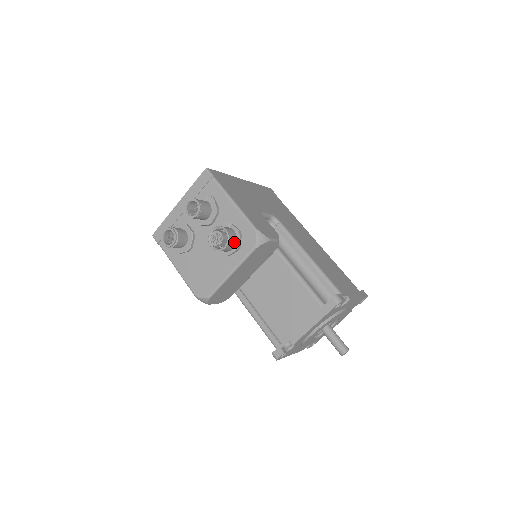
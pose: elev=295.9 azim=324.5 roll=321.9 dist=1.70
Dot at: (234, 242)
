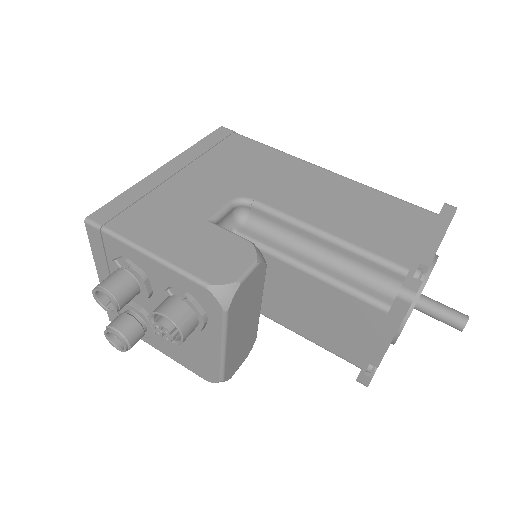
Dot at: (191, 318)
